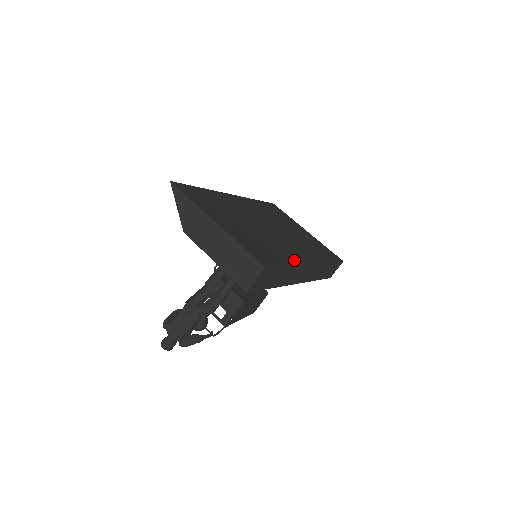
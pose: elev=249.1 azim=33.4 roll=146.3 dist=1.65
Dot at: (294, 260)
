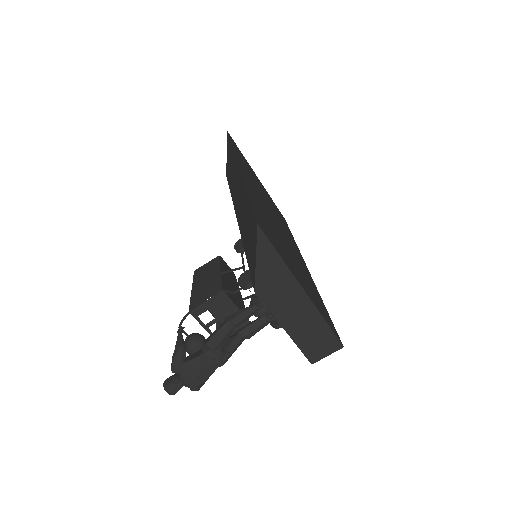
Dot at: (315, 286)
